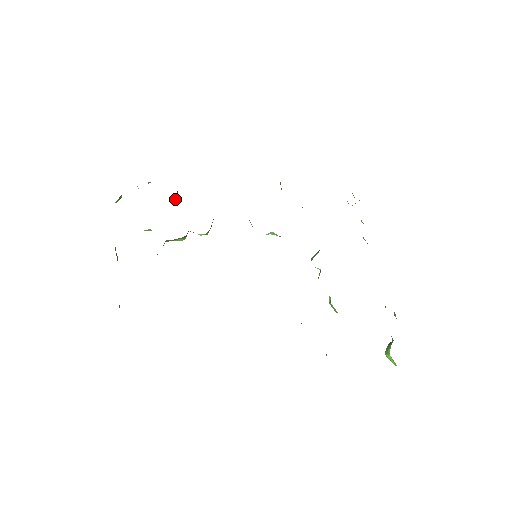
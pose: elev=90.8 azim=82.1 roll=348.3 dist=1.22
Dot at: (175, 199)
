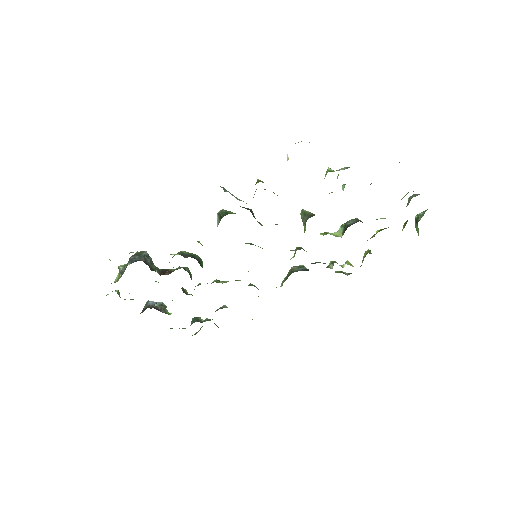
Dot at: (153, 268)
